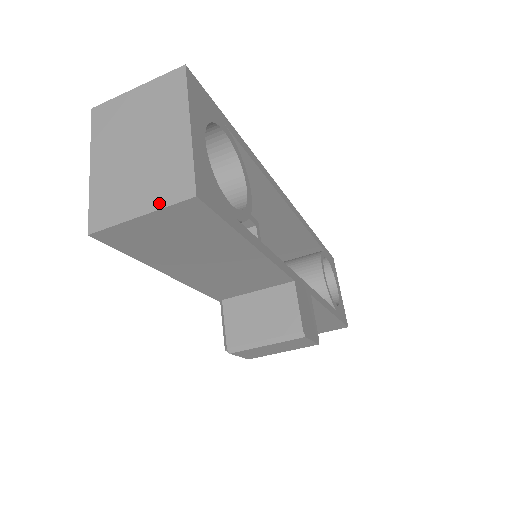
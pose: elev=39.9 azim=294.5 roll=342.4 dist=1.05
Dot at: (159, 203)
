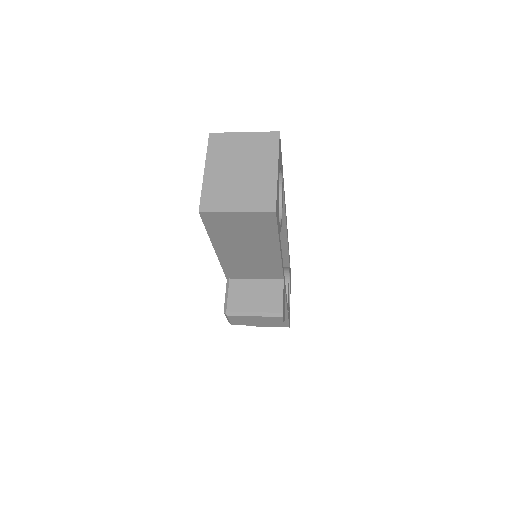
Dot at: (251, 208)
